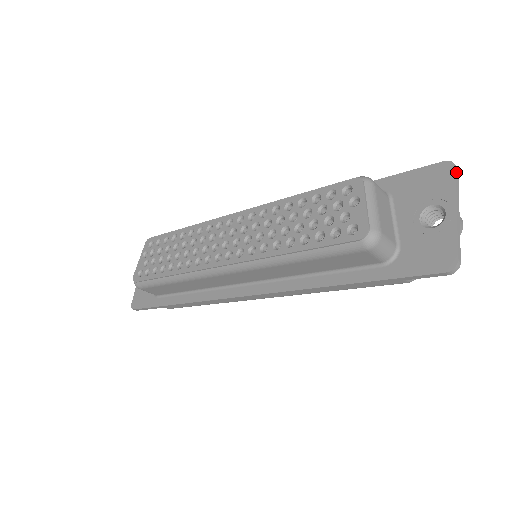
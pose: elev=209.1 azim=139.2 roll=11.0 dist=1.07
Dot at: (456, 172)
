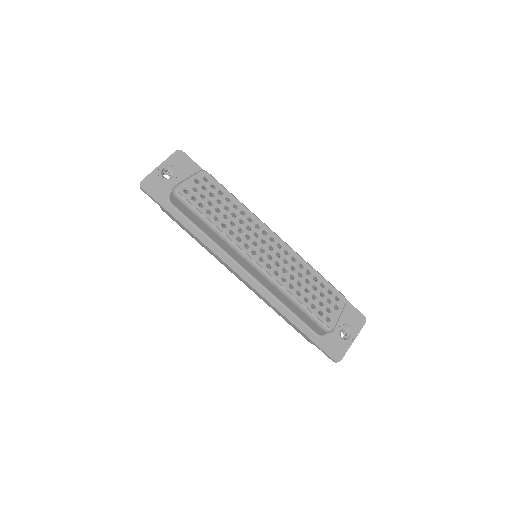
Dot at: occluded
